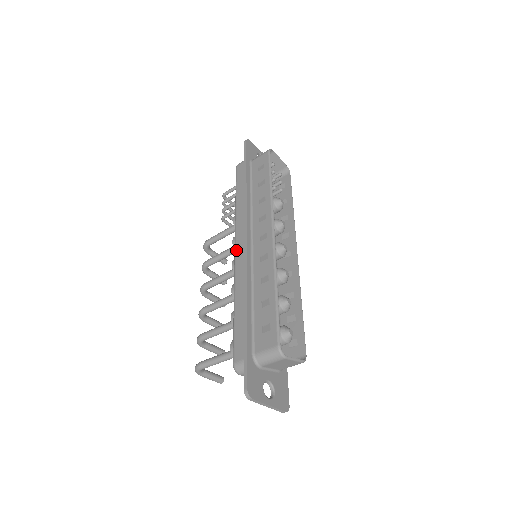
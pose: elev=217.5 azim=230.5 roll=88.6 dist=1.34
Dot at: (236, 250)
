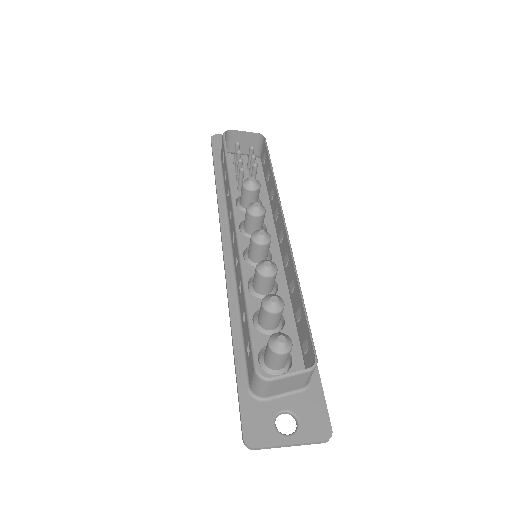
Dot at: occluded
